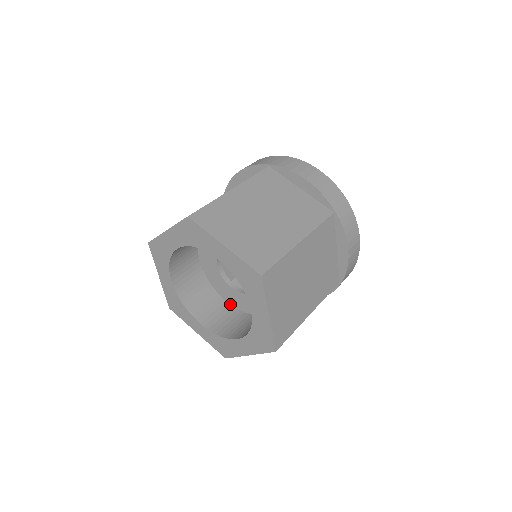
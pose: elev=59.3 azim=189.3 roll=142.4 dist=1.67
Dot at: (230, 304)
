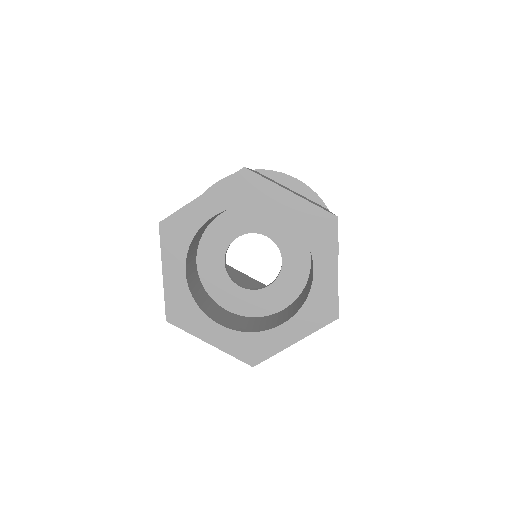
Dot at: (289, 306)
